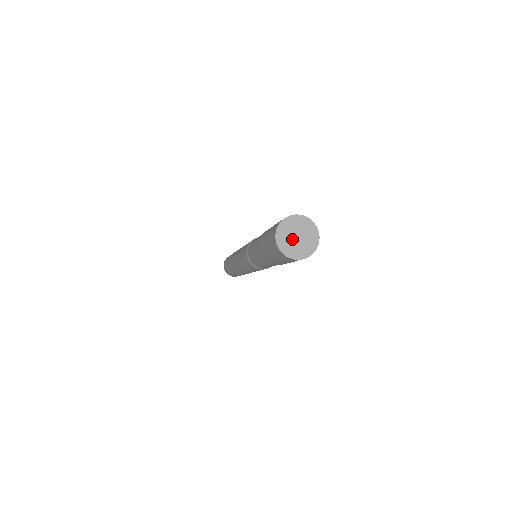
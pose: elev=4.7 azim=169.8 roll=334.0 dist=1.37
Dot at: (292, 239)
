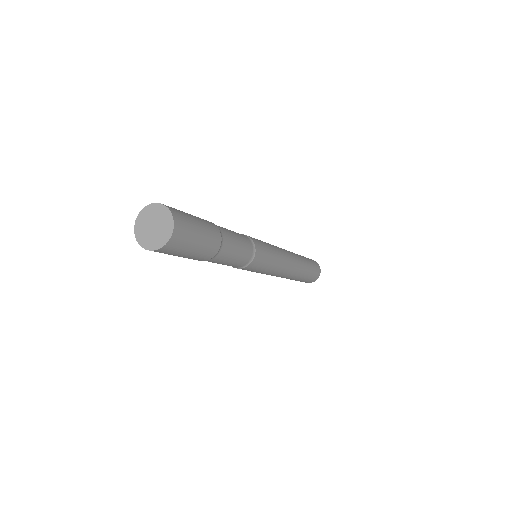
Dot at: (148, 227)
